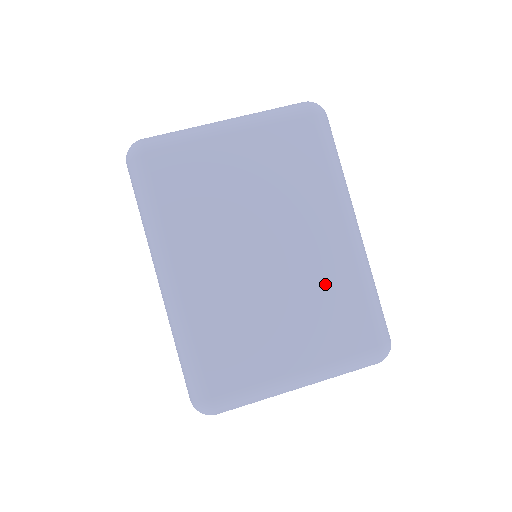
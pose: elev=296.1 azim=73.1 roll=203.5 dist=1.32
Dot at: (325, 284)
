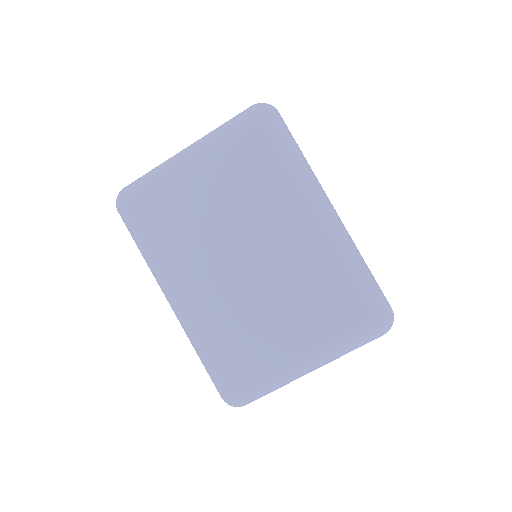
Dot at: (309, 274)
